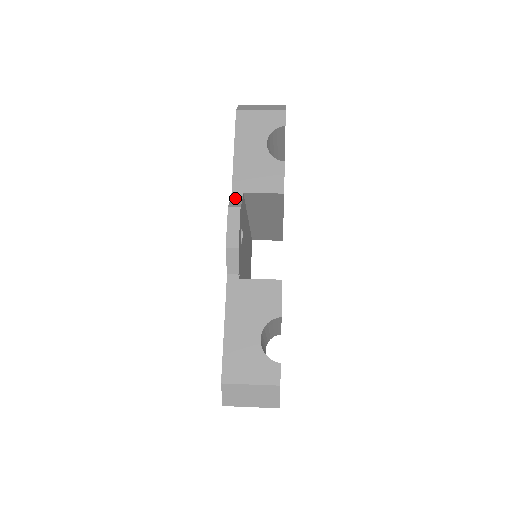
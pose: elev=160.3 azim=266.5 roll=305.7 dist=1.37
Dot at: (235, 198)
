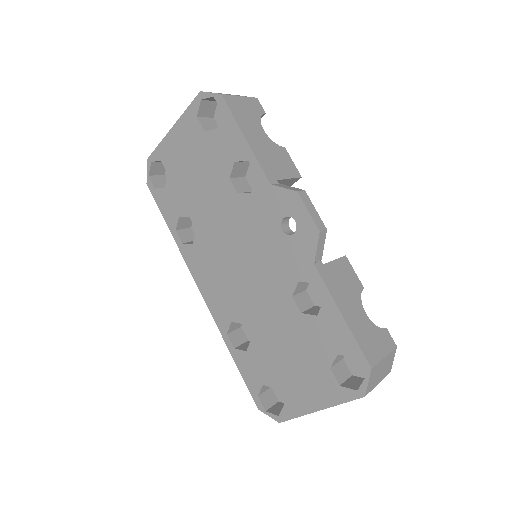
Dot at: (279, 185)
